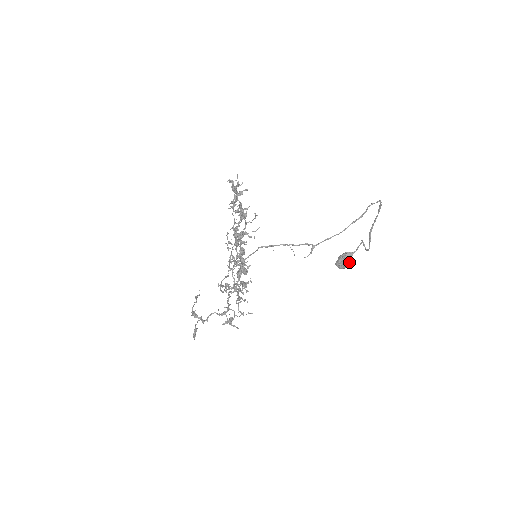
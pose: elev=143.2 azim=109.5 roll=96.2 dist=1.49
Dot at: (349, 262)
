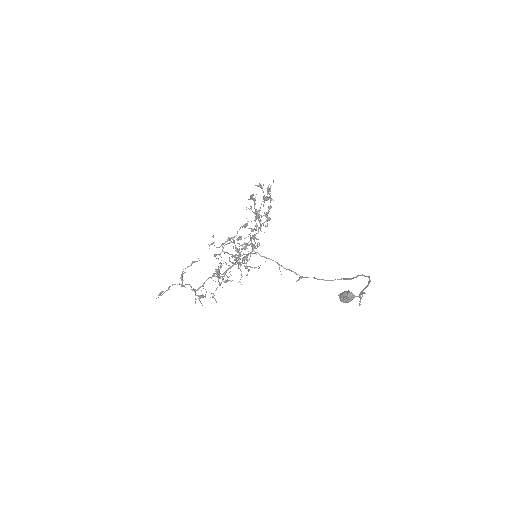
Dot at: (349, 301)
